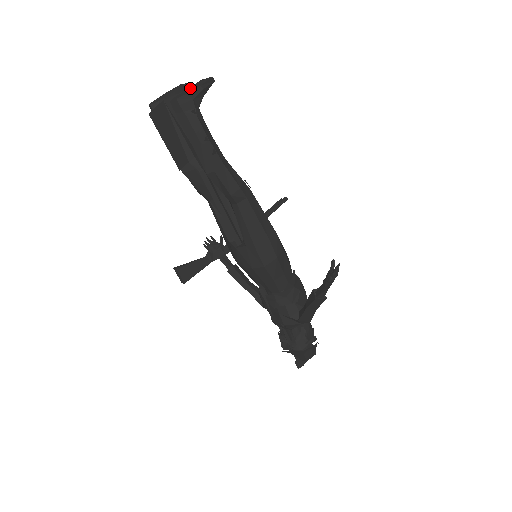
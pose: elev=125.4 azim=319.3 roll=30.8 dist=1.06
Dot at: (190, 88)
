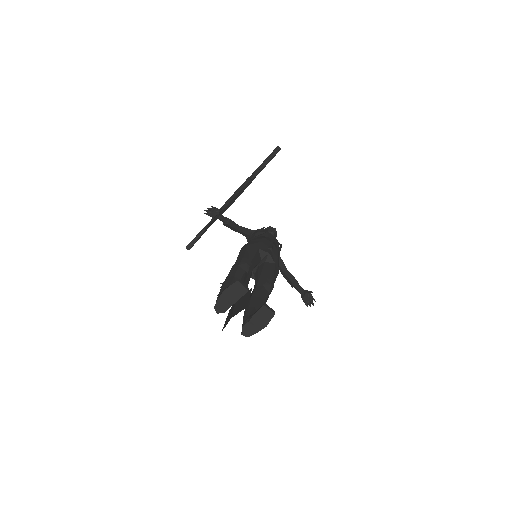
Dot at: (256, 321)
